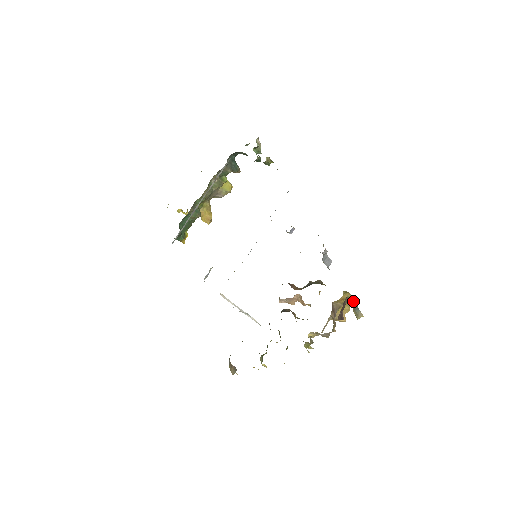
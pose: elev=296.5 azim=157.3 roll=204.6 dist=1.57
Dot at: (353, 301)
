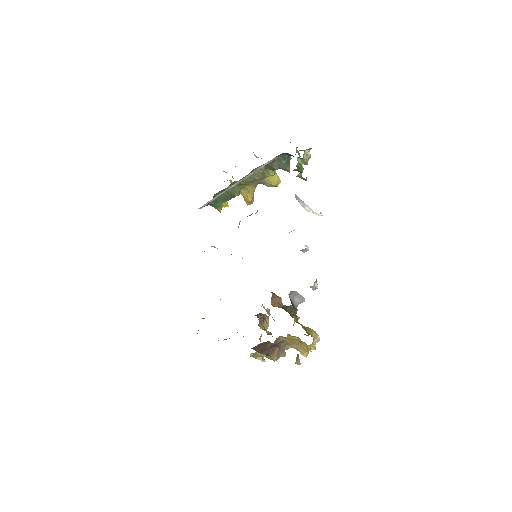
Dot at: occluded
